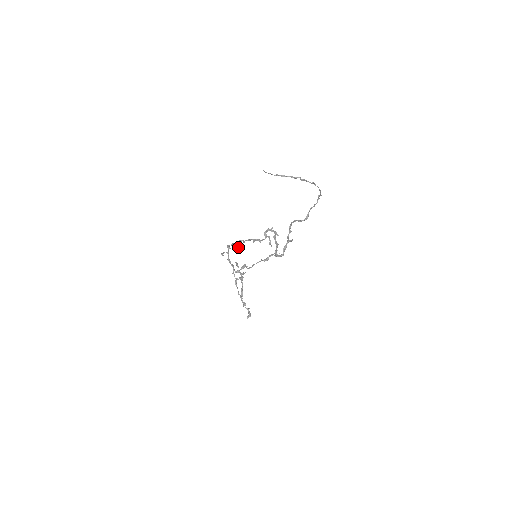
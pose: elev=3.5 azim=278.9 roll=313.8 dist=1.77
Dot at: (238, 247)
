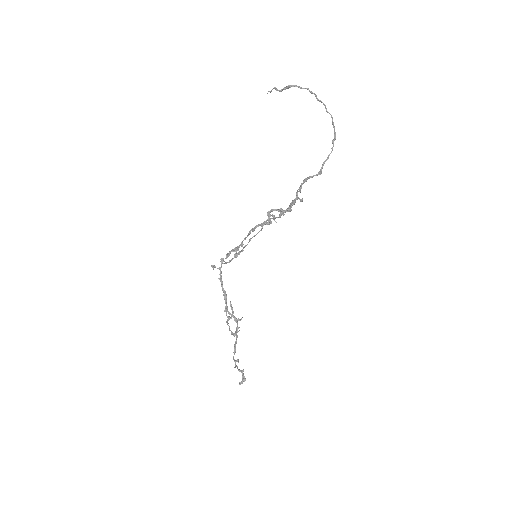
Dot at: occluded
